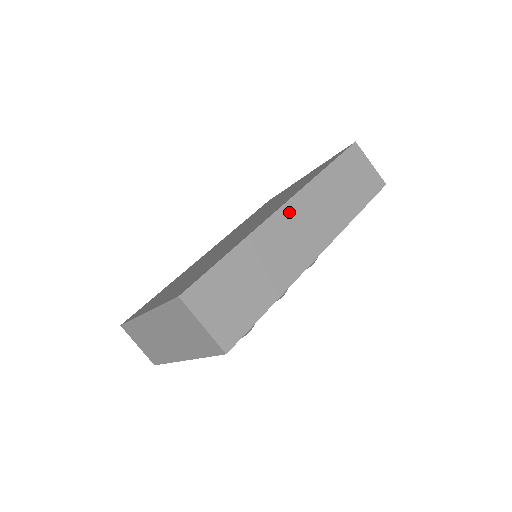
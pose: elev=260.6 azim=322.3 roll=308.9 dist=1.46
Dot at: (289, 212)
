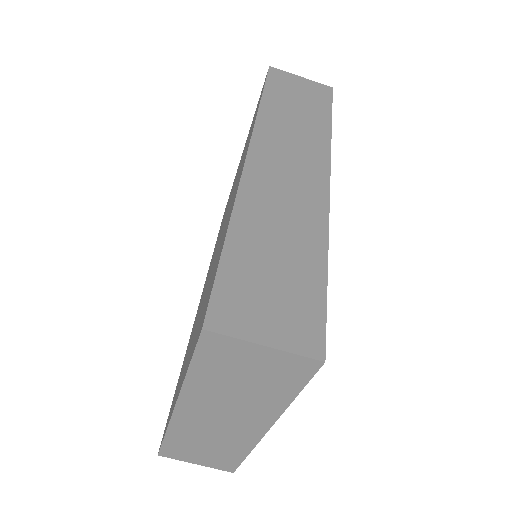
Dot at: (259, 159)
